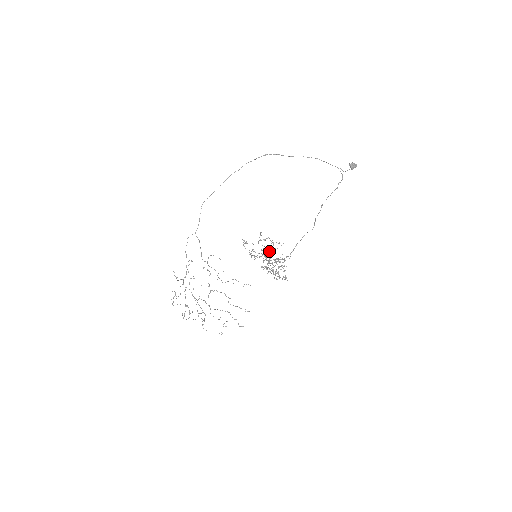
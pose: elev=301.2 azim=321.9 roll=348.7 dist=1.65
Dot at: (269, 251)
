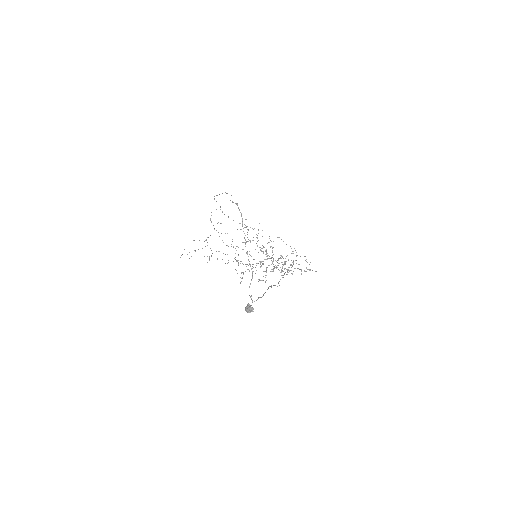
Dot at: occluded
